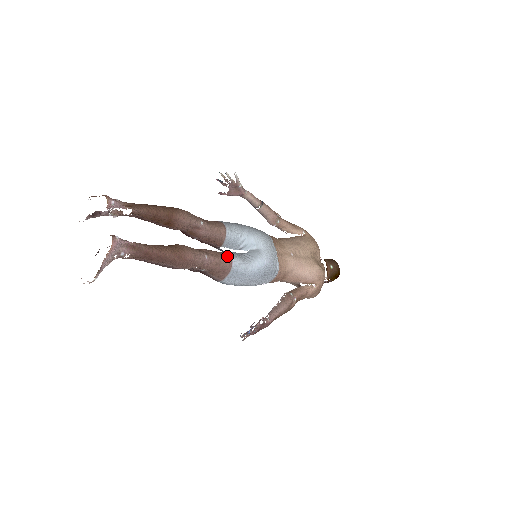
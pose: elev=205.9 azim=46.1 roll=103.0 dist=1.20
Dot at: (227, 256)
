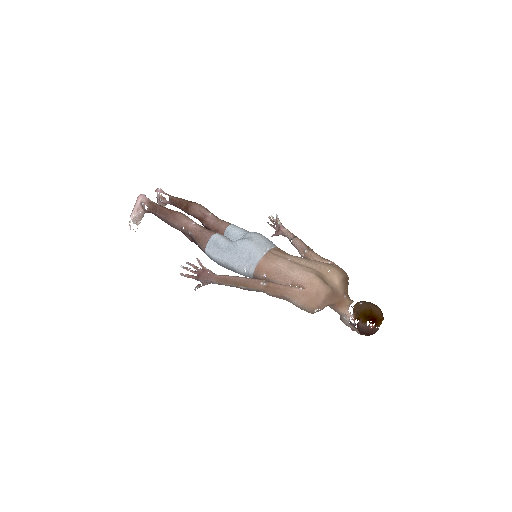
Dot at: (214, 232)
